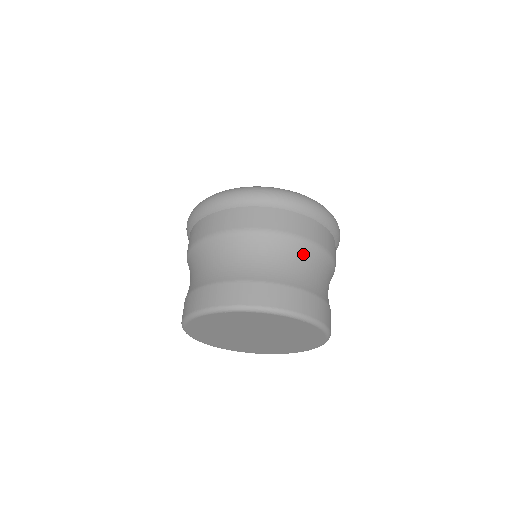
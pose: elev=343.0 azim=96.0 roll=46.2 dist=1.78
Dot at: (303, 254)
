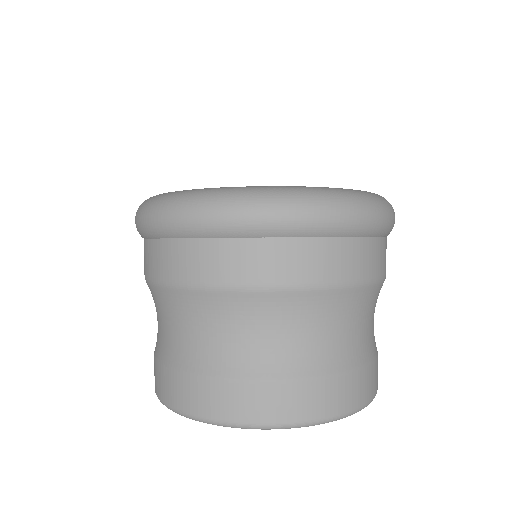
Dot at: (351, 307)
